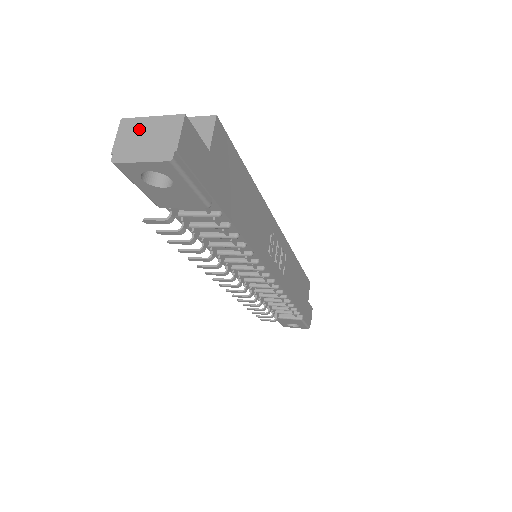
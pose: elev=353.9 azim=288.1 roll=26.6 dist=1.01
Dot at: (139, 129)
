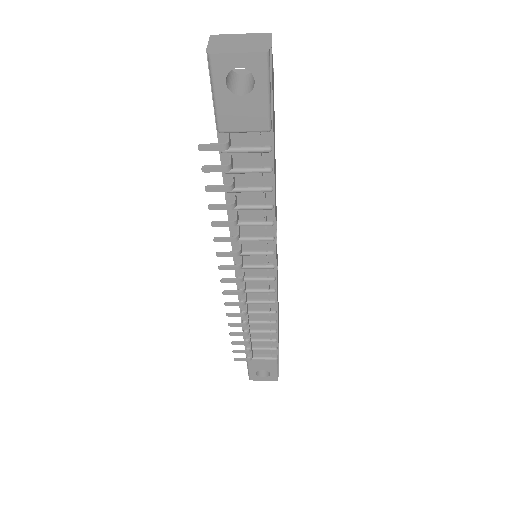
Dot at: (230, 39)
